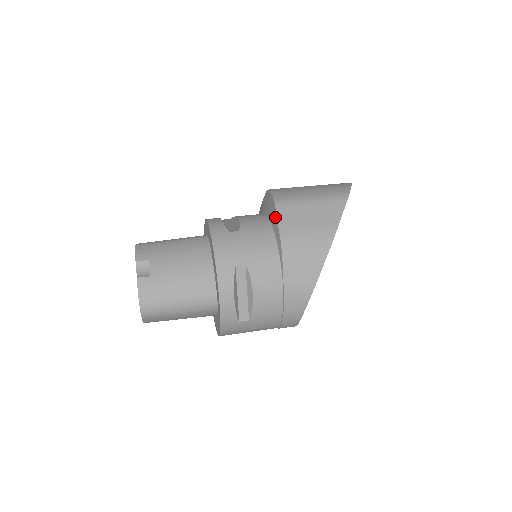
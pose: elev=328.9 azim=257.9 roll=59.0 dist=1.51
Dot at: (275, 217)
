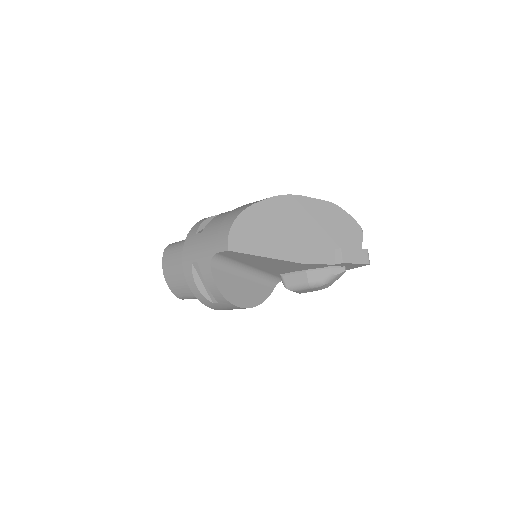
Dot at: occluded
